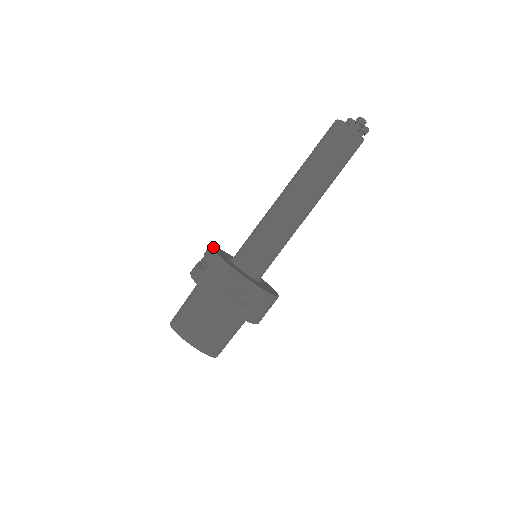
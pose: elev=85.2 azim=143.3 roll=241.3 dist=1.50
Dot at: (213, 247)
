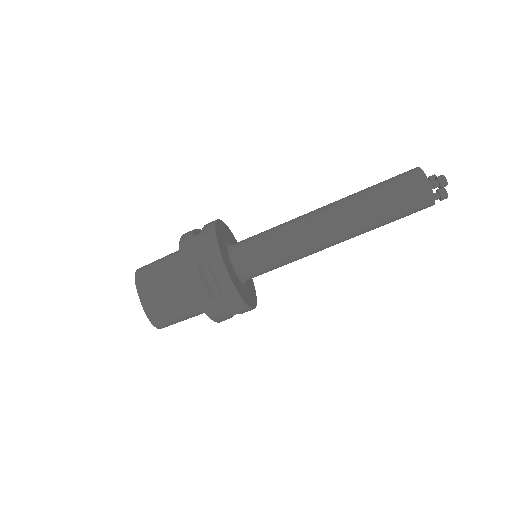
Dot at: (221, 222)
